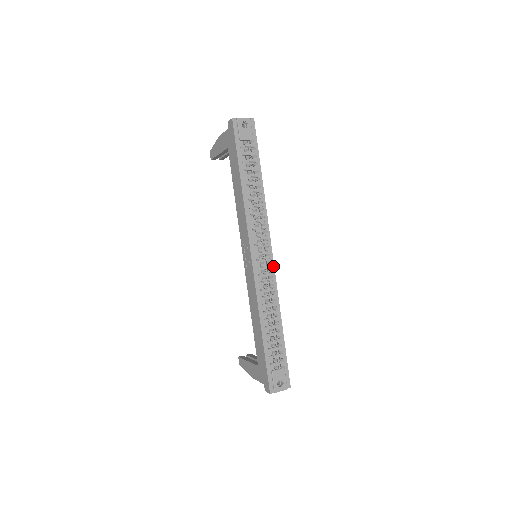
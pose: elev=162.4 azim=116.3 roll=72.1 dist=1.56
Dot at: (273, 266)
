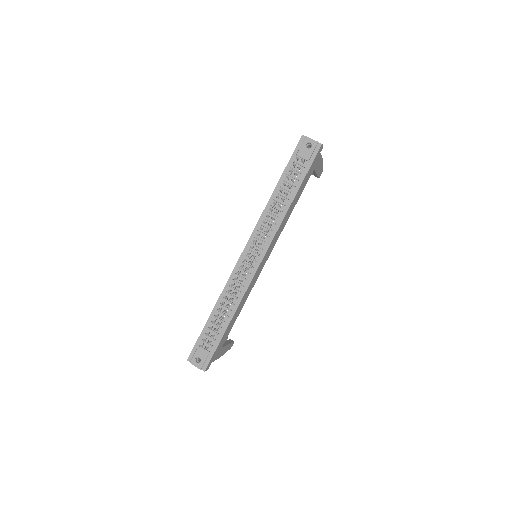
Dot at: (256, 270)
